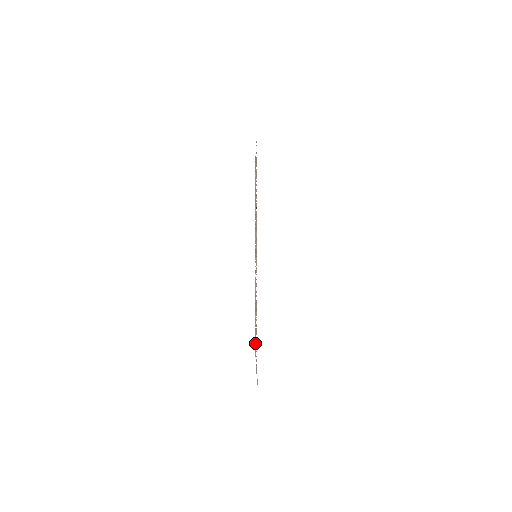
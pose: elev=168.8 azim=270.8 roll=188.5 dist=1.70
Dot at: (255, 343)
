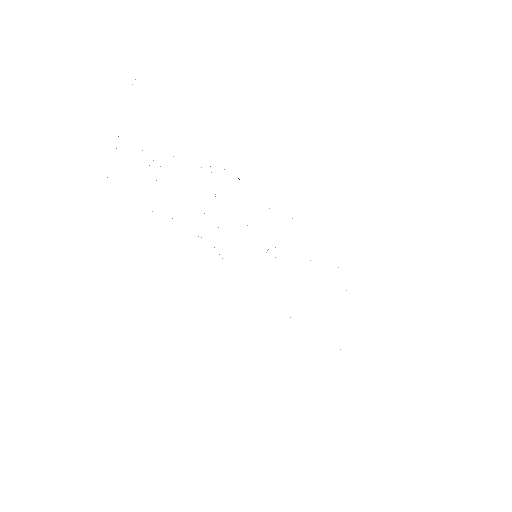
Dot at: occluded
